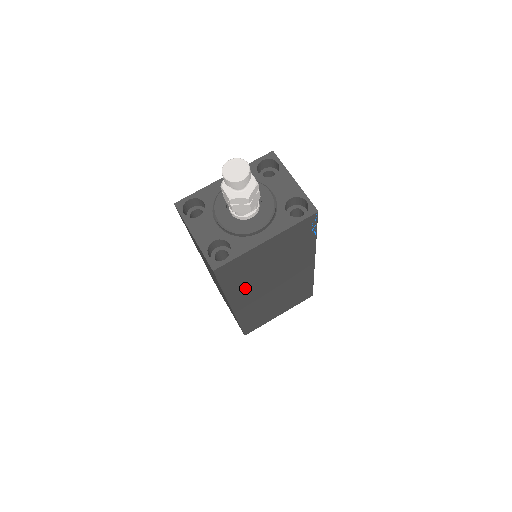
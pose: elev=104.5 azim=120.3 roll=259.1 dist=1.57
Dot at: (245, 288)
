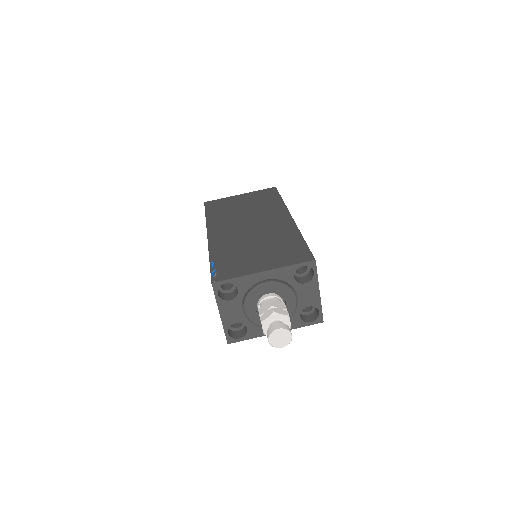
Dot at: occluded
